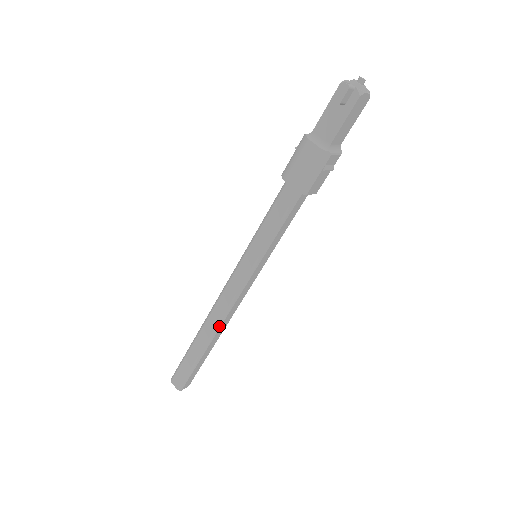
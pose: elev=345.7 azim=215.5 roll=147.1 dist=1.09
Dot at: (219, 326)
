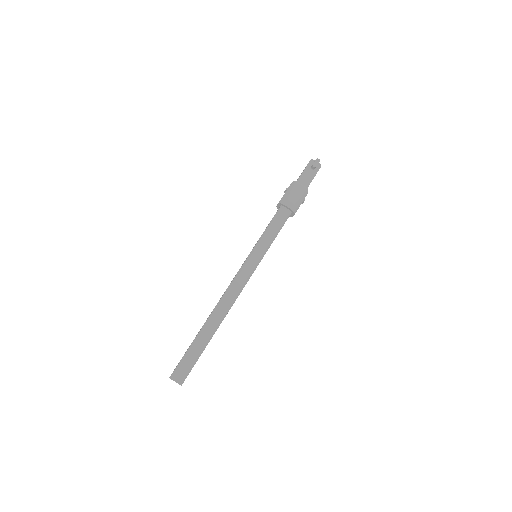
Dot at: (228, 311)
